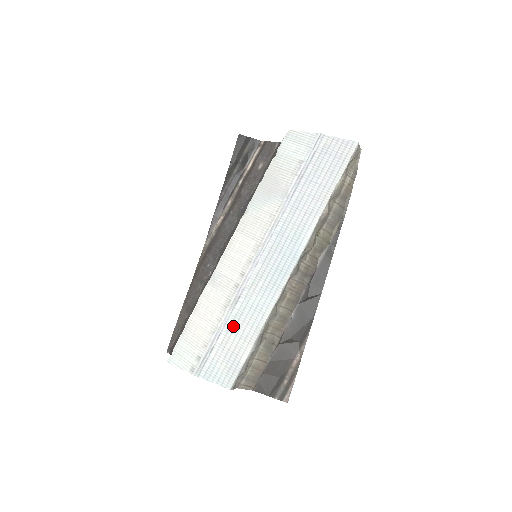
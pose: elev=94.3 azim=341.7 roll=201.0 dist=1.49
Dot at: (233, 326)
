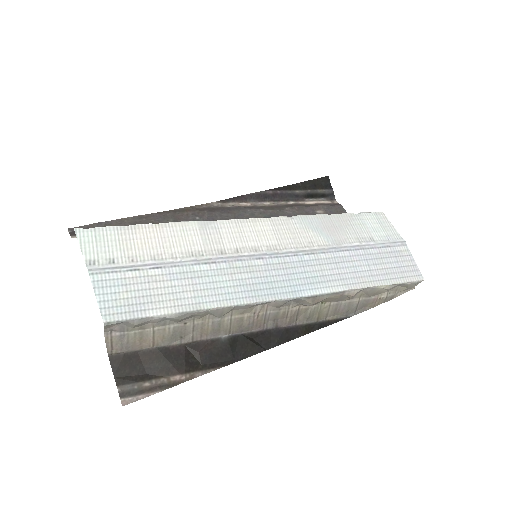
Dot at: (179, 276)
